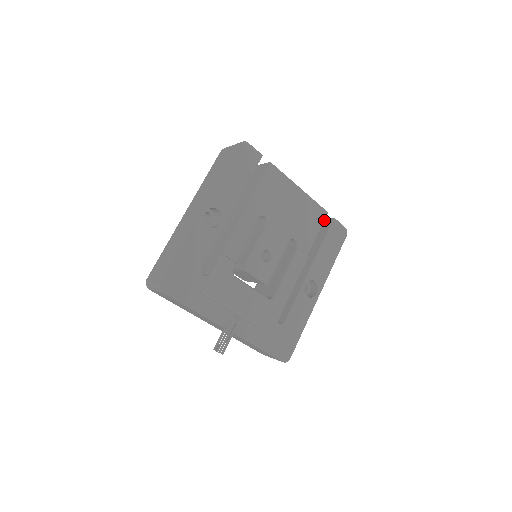
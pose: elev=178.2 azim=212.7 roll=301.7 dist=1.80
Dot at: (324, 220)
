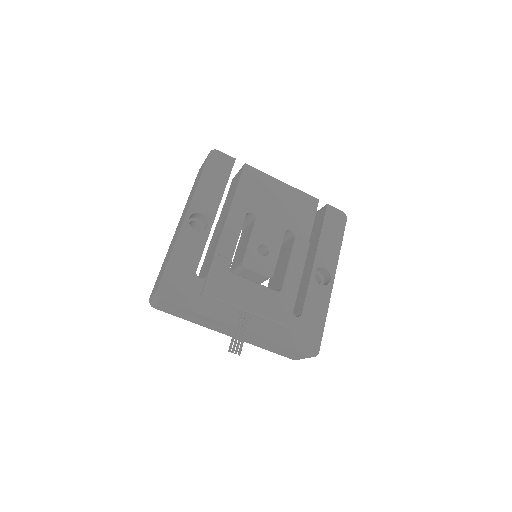
Dot at: (320, 211)
